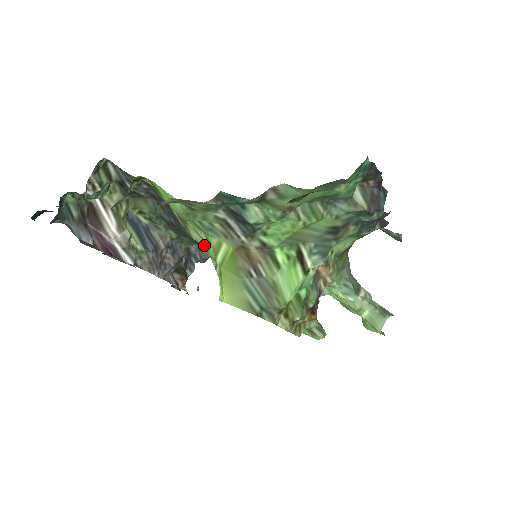
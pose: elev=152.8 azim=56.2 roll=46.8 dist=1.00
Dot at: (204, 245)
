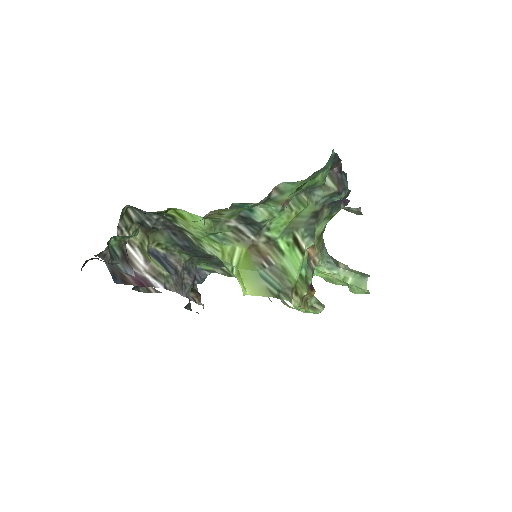
Dot at: (218, 255)
